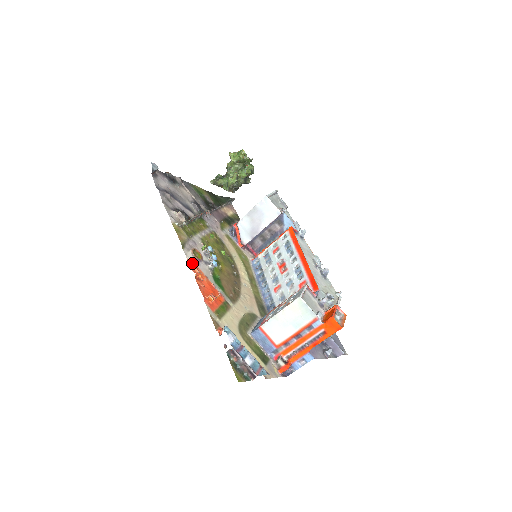
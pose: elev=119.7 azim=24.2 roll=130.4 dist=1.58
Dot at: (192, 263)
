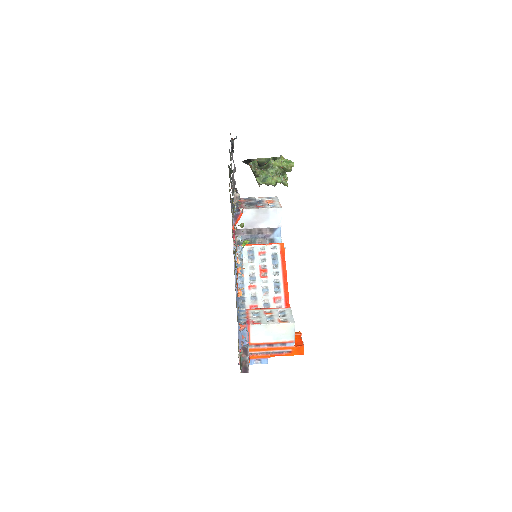
Dot at: occluded
